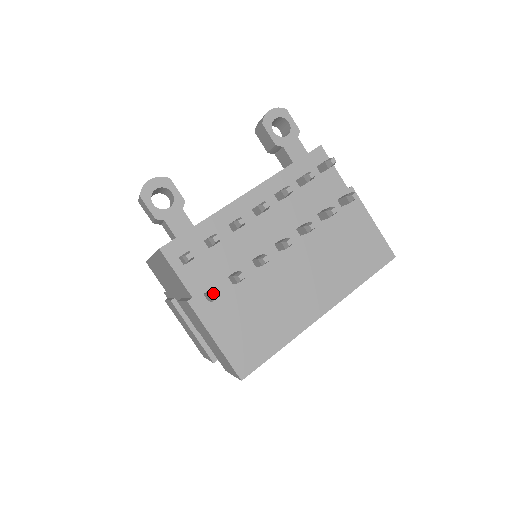
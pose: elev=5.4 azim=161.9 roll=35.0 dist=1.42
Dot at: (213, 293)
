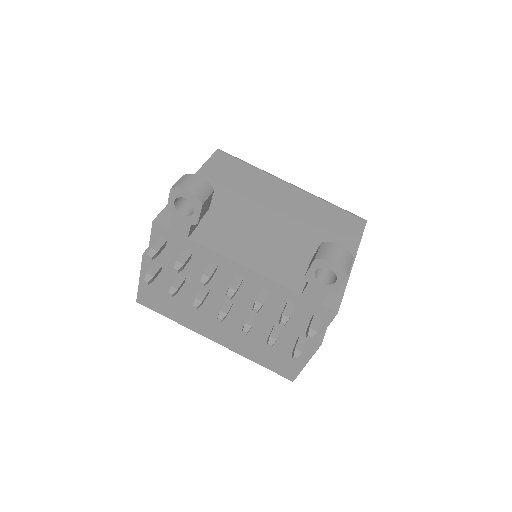
Dot at: (145, 281)
